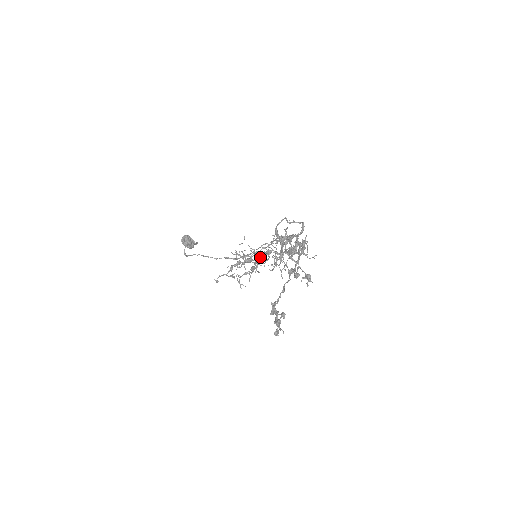
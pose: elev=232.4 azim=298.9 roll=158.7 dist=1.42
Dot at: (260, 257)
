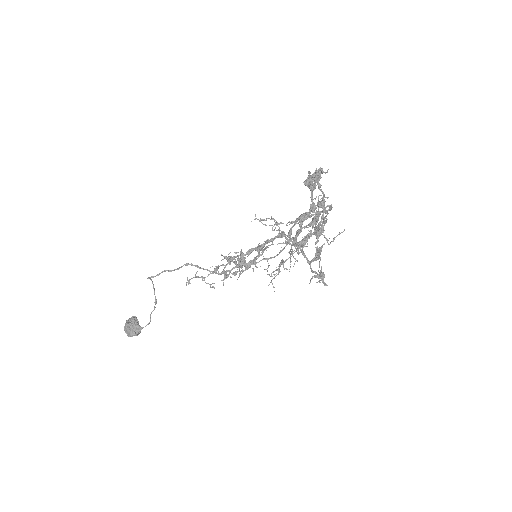
Dot at: (267, 242)
